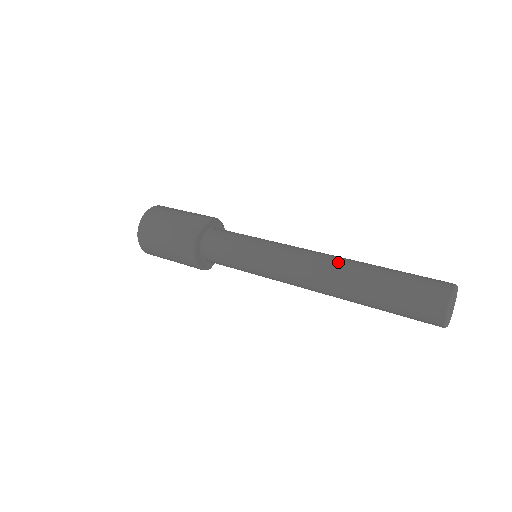
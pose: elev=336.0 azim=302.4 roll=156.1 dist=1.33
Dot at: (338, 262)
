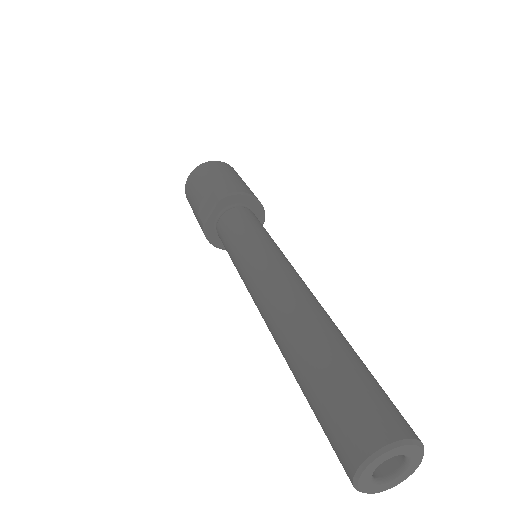
Dot at: (282, 320)
